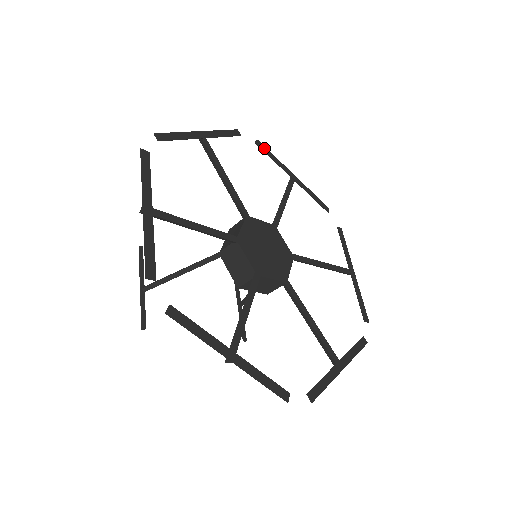
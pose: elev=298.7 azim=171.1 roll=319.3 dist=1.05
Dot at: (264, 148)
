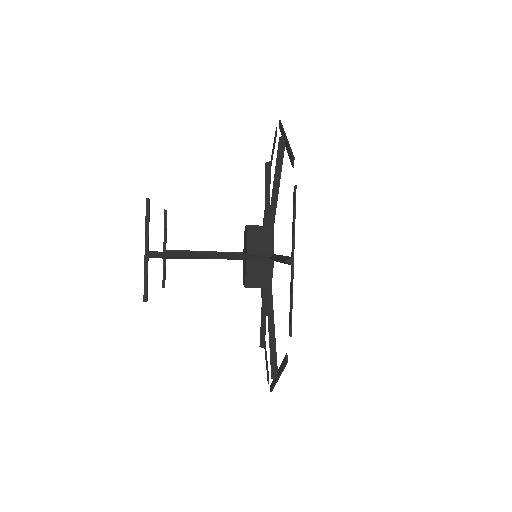
Dot at: occluded
